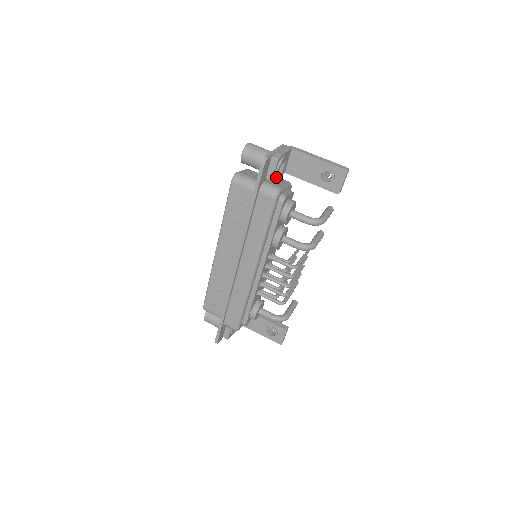
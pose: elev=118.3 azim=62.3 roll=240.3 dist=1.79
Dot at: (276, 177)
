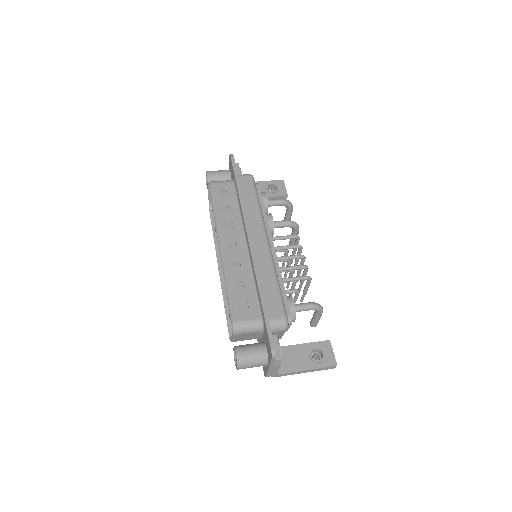
Dot at: occluded
